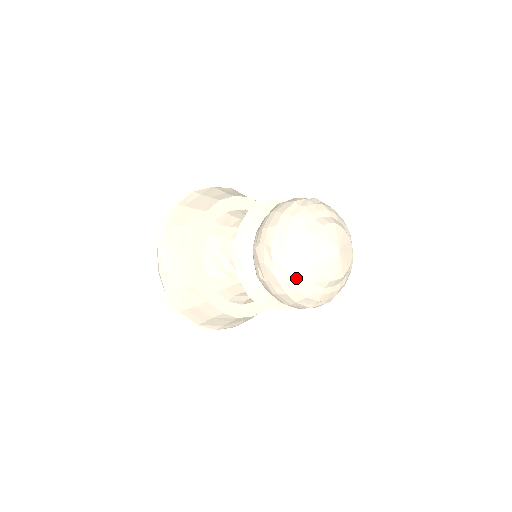
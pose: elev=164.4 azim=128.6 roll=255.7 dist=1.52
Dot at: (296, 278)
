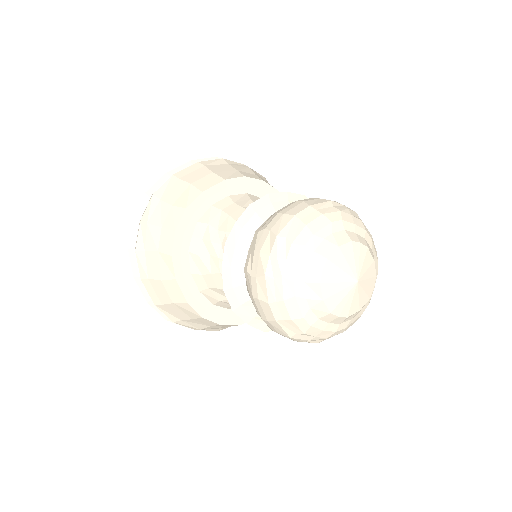
Dot at: (290, 288)
